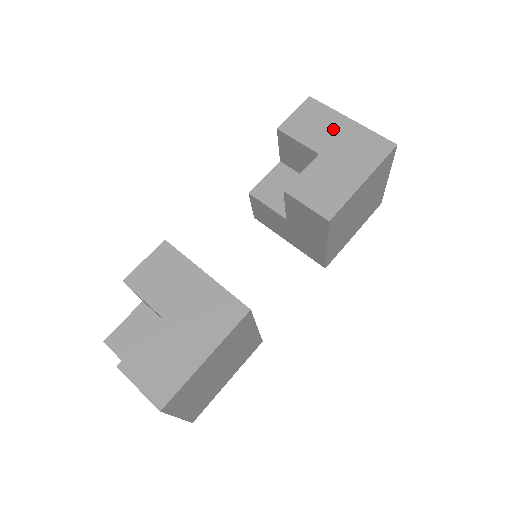
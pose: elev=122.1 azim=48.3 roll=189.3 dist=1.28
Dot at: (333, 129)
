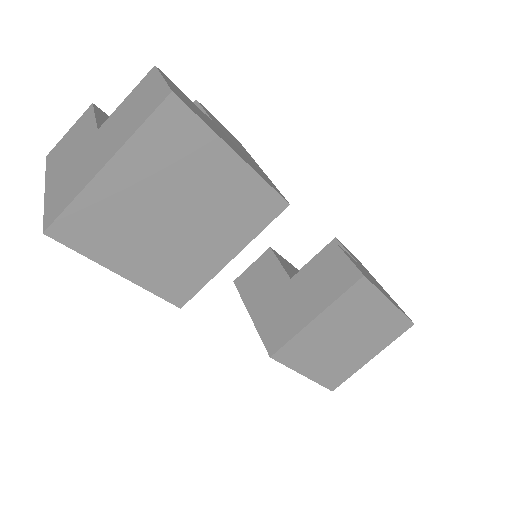
Dot at: occluded
